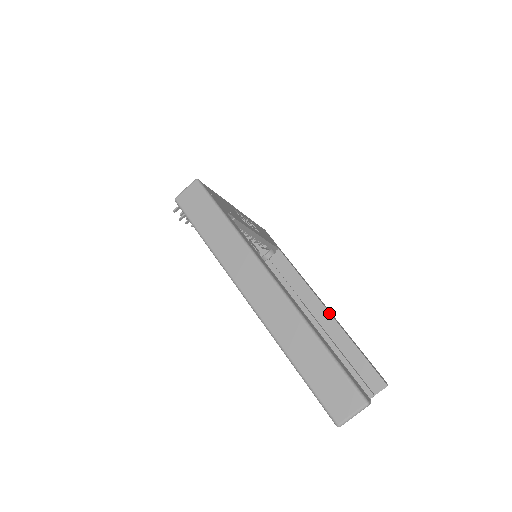
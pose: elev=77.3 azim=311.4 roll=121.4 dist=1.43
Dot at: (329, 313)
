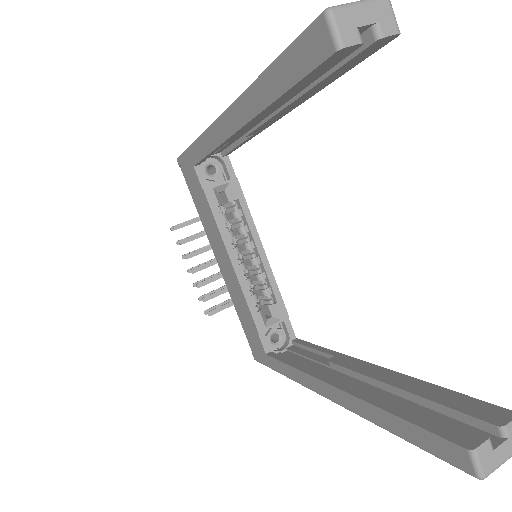
Dot at: (370, 363)
